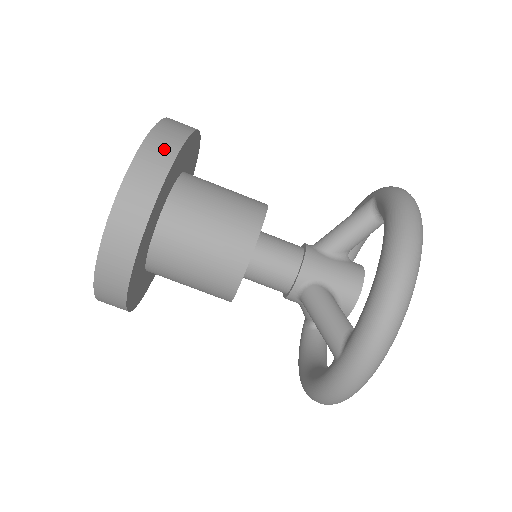
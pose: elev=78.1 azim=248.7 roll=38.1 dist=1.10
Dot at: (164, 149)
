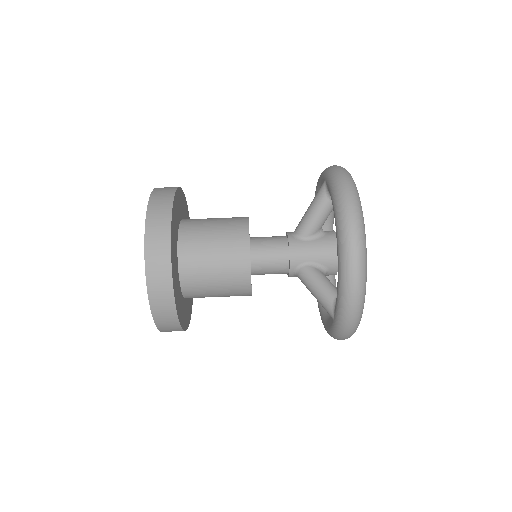
Dot at: (160, 237)
